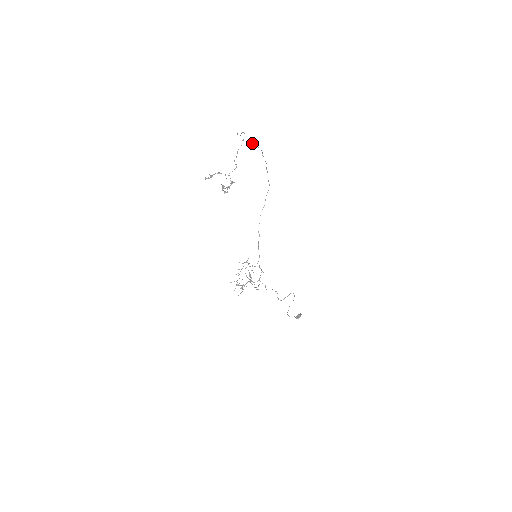
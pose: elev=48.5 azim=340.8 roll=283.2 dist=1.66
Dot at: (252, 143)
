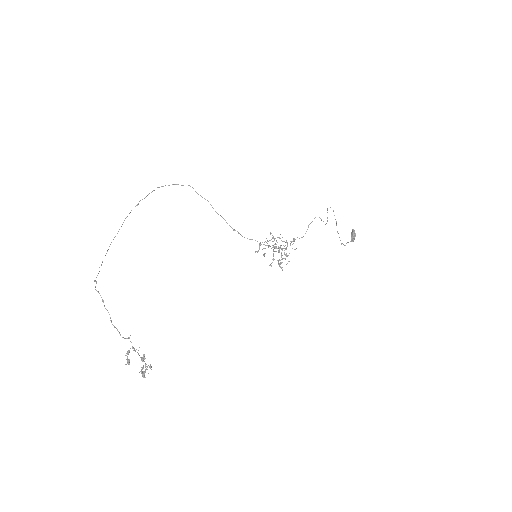
Dot at: occluded
